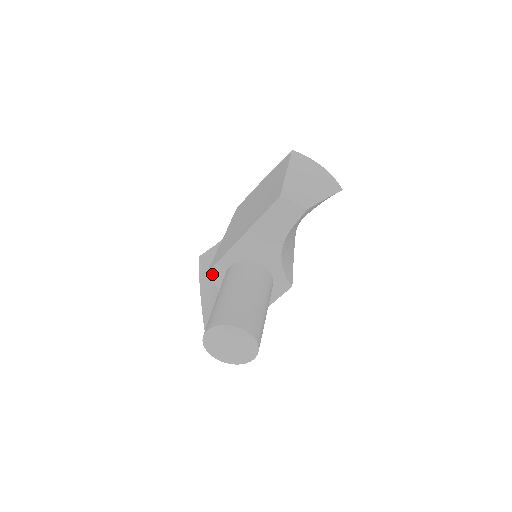
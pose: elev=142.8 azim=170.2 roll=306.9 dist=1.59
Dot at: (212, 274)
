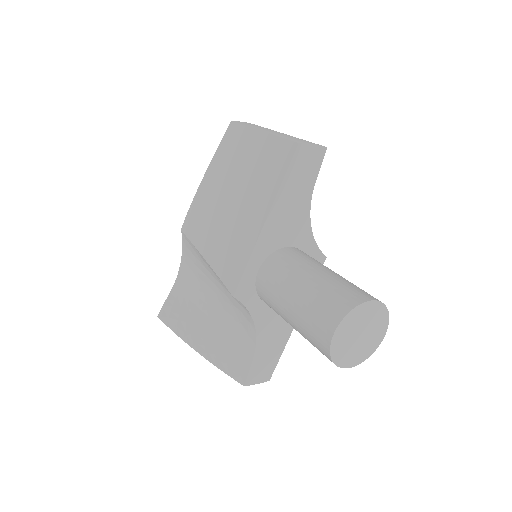
Dot at: (239, 295)
